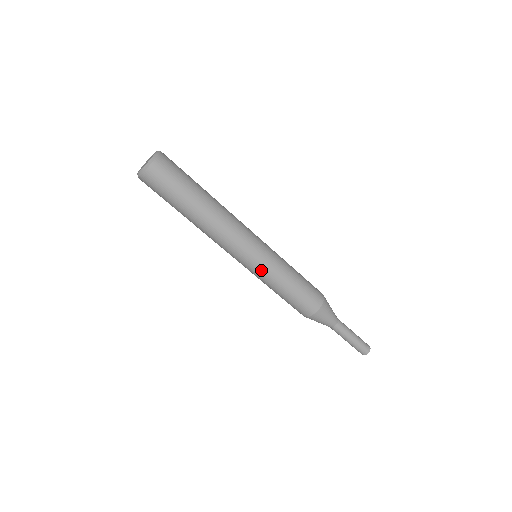
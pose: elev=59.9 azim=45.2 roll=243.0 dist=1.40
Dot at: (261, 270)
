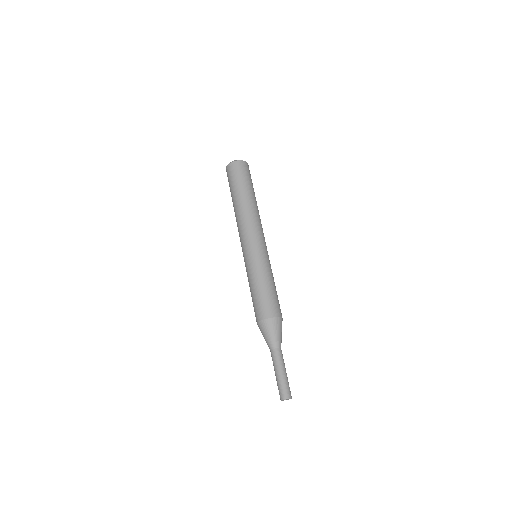
Dot at: (263, 257)
